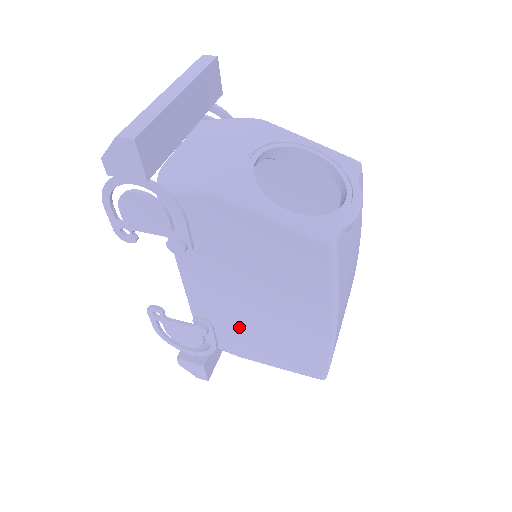
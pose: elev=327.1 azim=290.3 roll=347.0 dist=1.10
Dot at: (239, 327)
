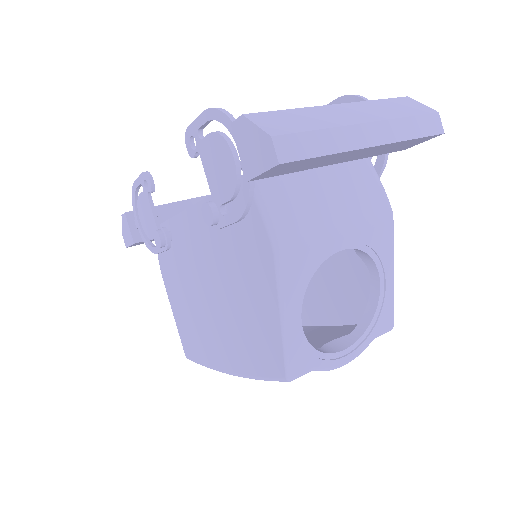
Dot at: (182, 275)
